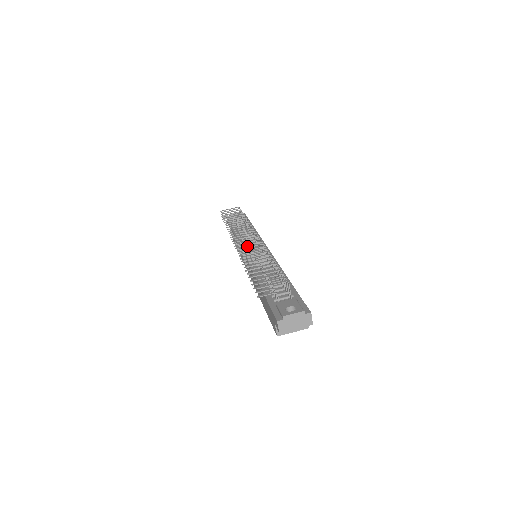
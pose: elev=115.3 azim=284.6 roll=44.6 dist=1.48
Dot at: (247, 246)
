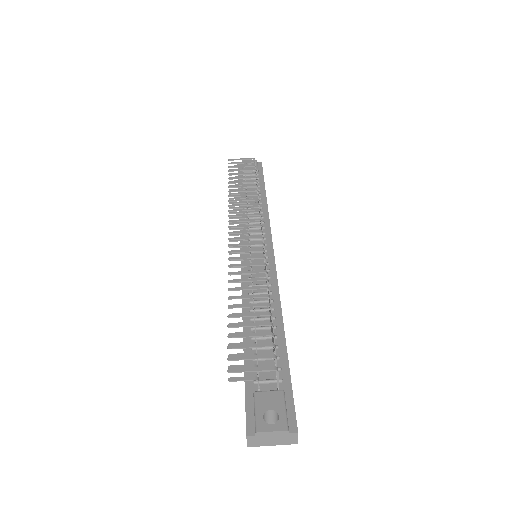
Dot at: occluded
